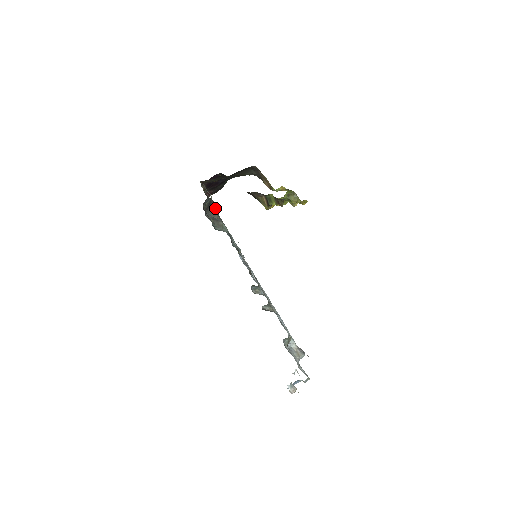
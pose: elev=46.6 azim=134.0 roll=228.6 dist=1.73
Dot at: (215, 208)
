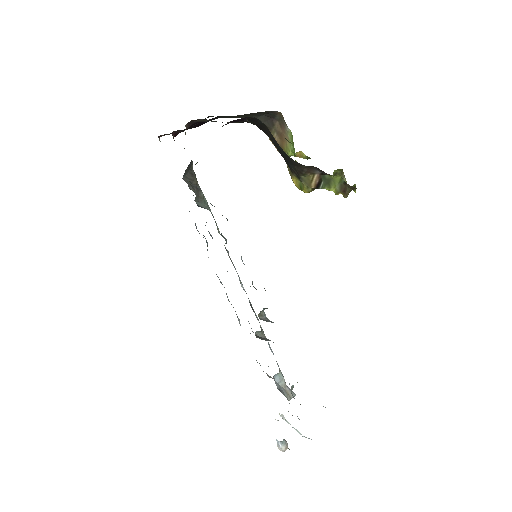
Dot at: (192, 165)
